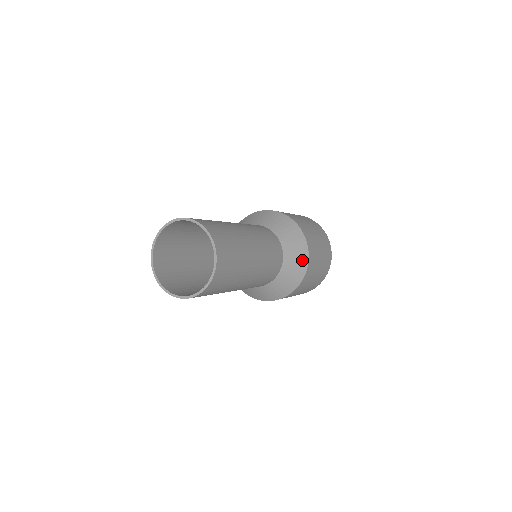
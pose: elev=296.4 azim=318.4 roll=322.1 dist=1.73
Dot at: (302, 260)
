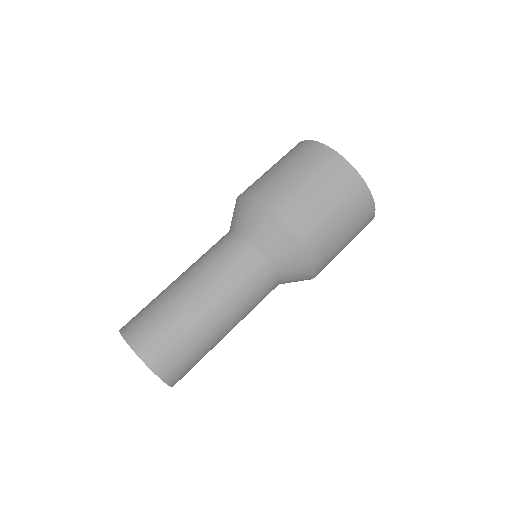
Dot at: (304, 268)
